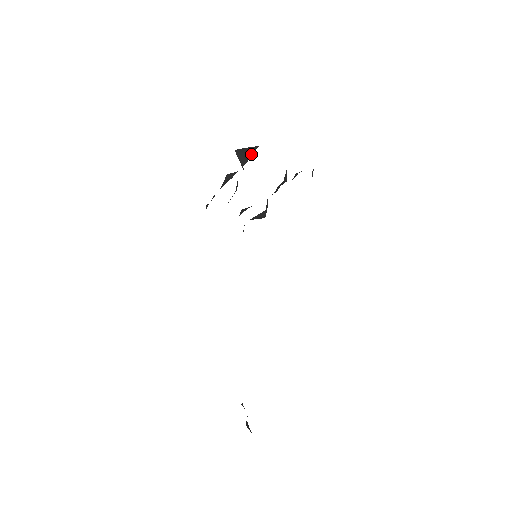
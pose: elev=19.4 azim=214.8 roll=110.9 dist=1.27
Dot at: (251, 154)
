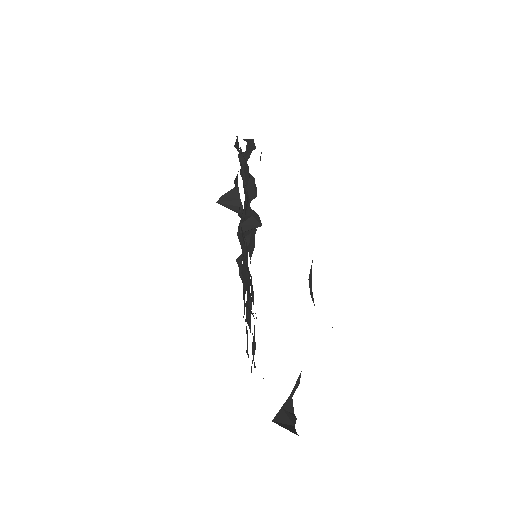
Dot at: (239, 198)
